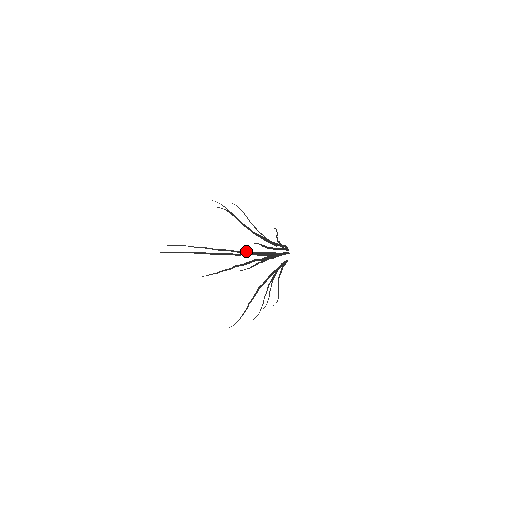
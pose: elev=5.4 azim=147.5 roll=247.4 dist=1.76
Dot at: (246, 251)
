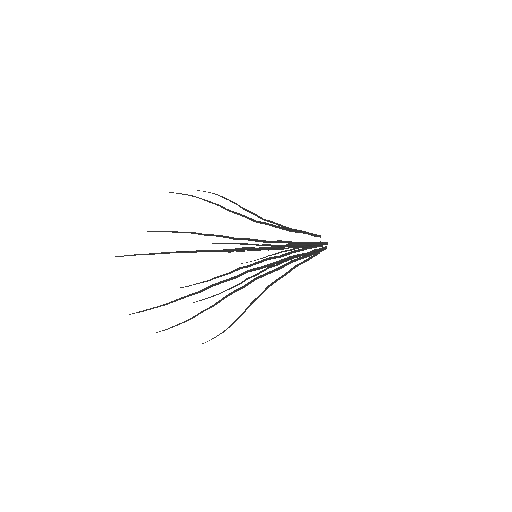
Dot at: (281, 225)
